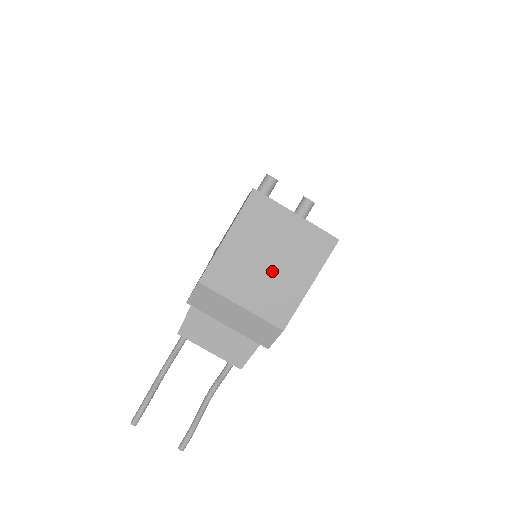
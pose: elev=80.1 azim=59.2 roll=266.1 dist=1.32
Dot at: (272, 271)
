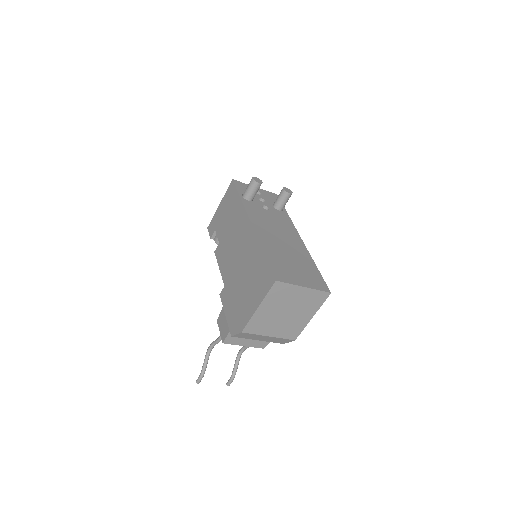
Dot at: (288, 317)
